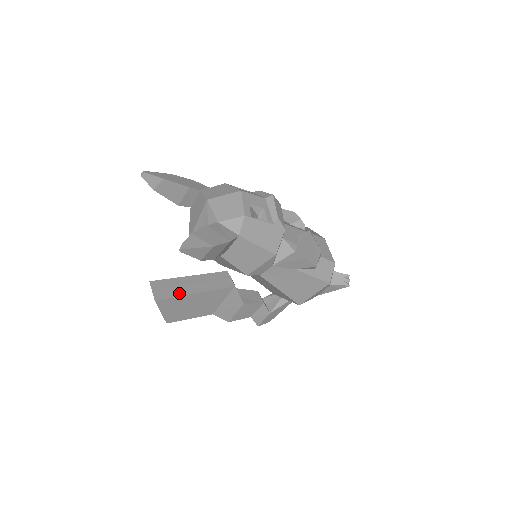
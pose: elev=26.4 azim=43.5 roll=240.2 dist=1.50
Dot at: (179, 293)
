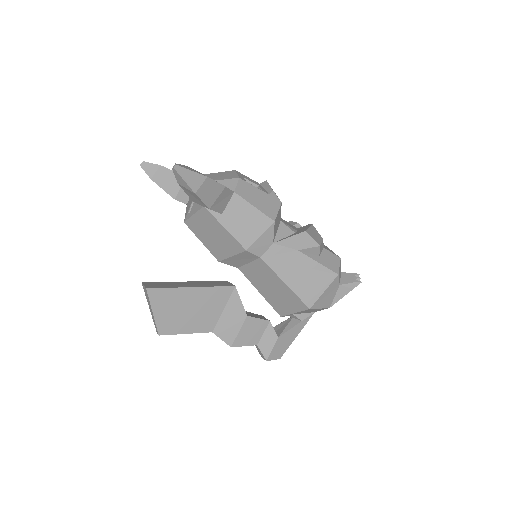
Dot at: (173, 286)
